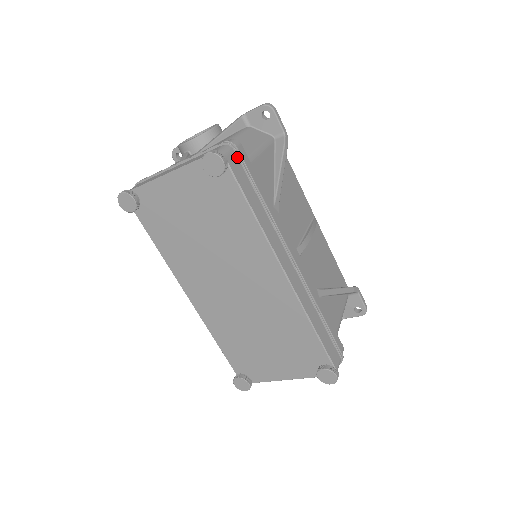
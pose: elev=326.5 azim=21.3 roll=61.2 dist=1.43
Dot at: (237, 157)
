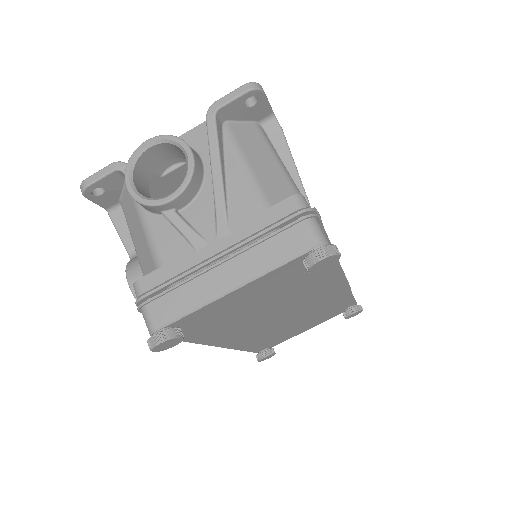
Dot at: occluded
